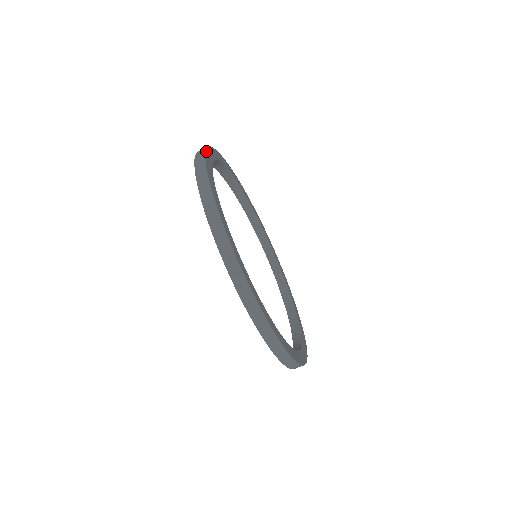
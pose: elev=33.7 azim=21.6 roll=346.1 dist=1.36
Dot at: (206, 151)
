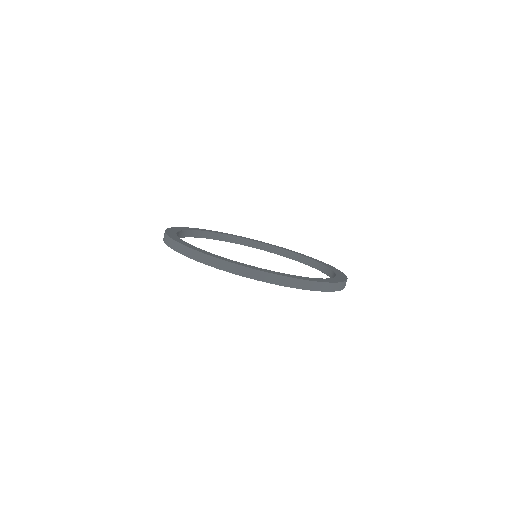
Dot at: (180, 227)
